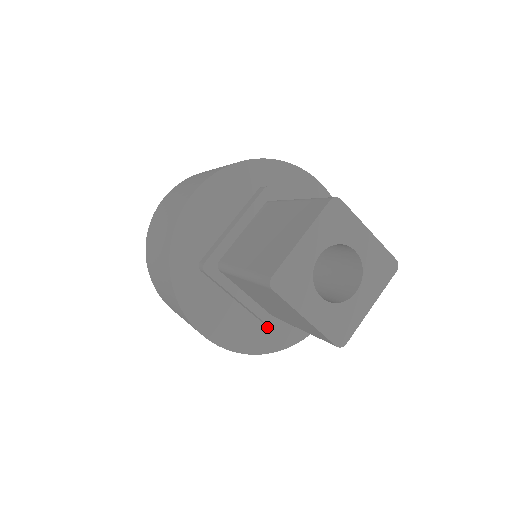
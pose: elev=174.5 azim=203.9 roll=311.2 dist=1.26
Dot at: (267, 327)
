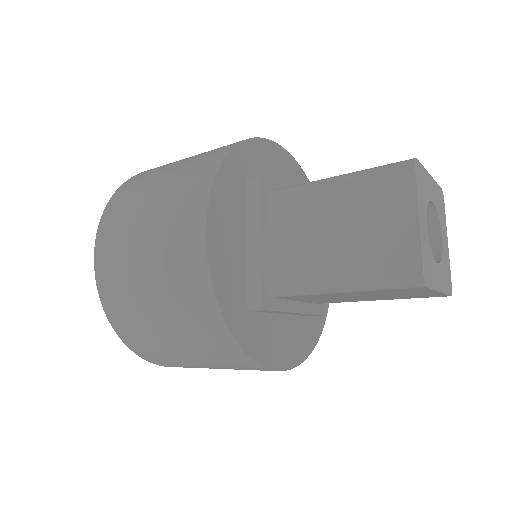
Dot at: (246, 303)
